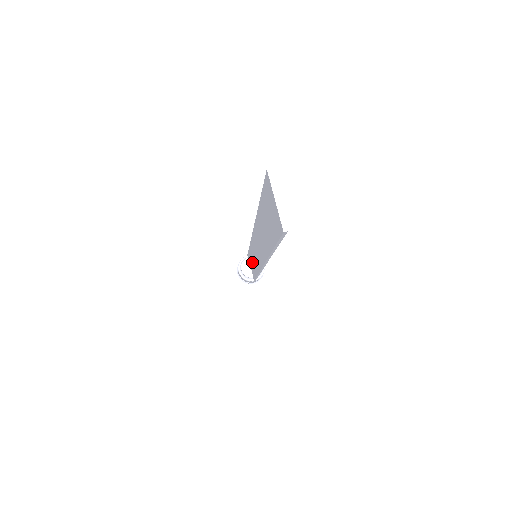
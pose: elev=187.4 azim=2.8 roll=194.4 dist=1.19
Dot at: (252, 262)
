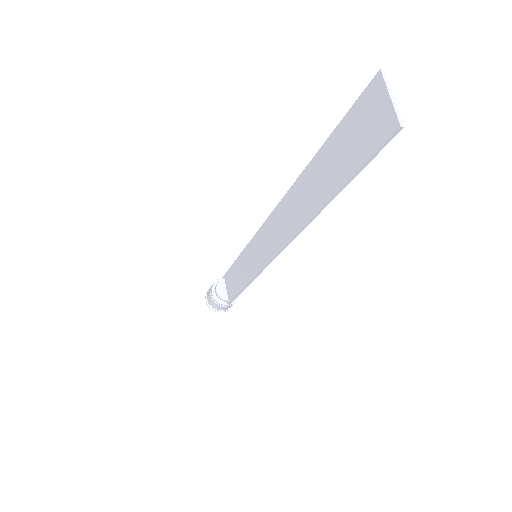
Dot at: (238, 274)
